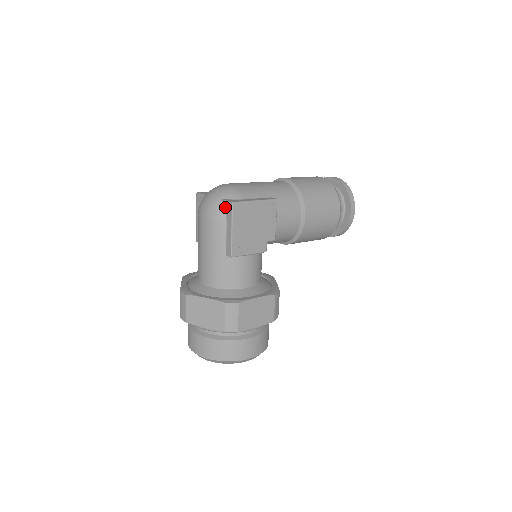
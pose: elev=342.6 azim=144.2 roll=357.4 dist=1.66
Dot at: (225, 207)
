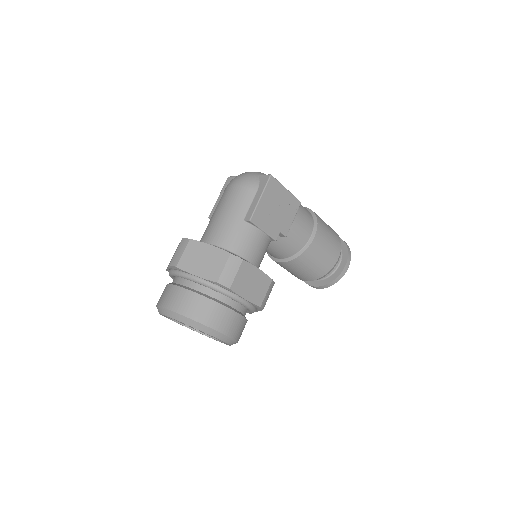
Dot at: (260, 180)
